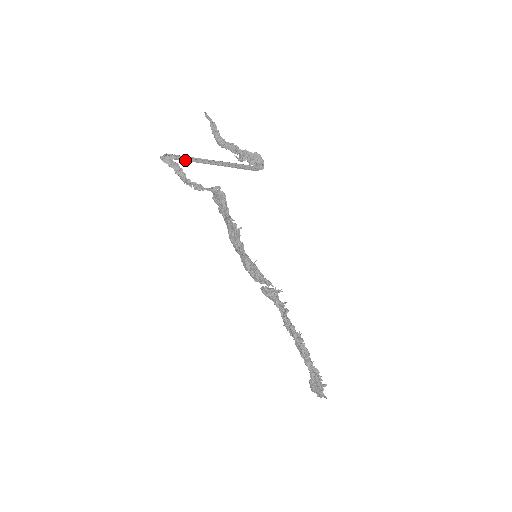
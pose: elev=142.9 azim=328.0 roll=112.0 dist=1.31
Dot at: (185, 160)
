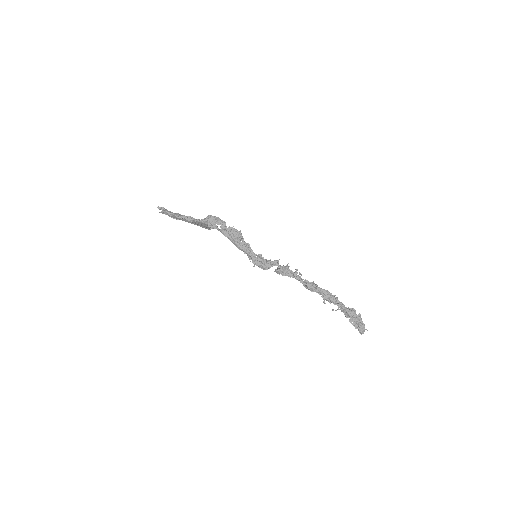
Dot at: (173, 217)
